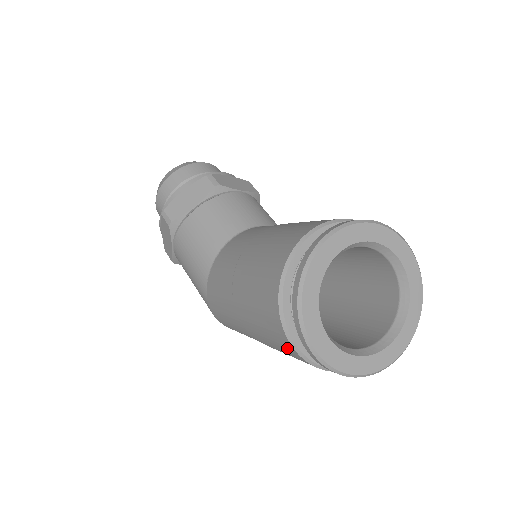
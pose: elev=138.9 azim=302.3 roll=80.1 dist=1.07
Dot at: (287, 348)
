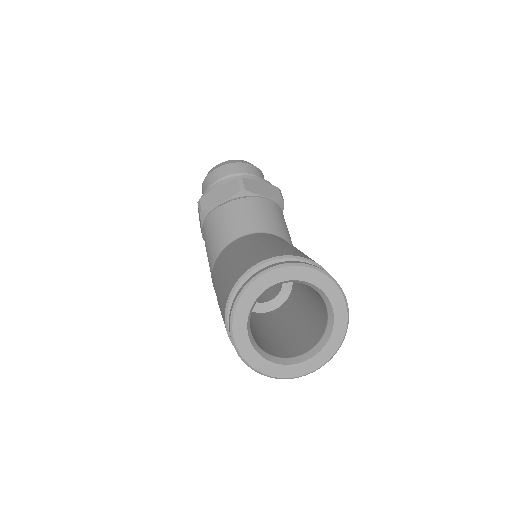
Dot at: occluded
